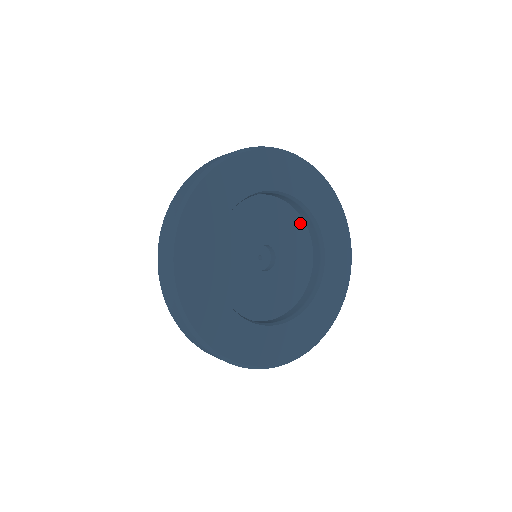
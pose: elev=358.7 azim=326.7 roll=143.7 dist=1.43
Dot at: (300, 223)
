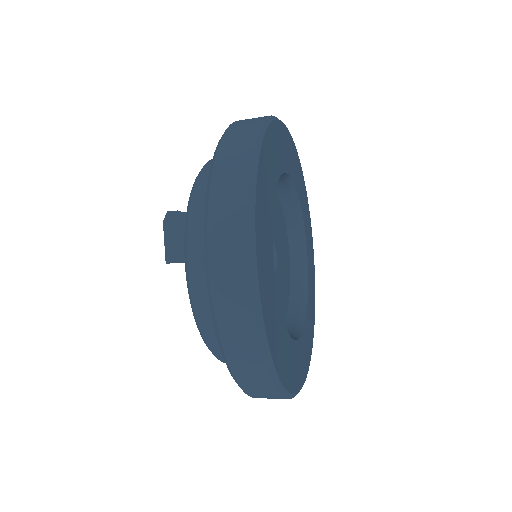
Dot at: (288, 253)
